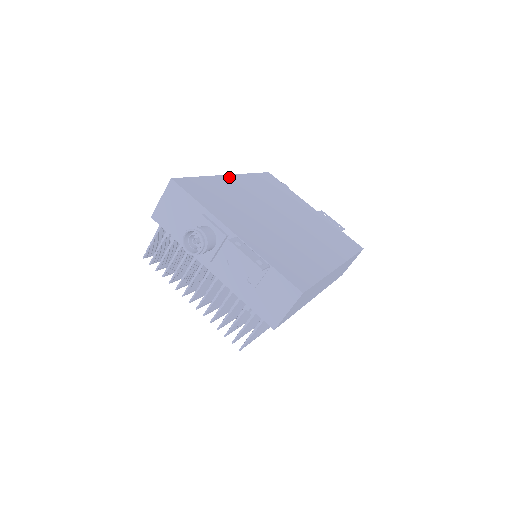
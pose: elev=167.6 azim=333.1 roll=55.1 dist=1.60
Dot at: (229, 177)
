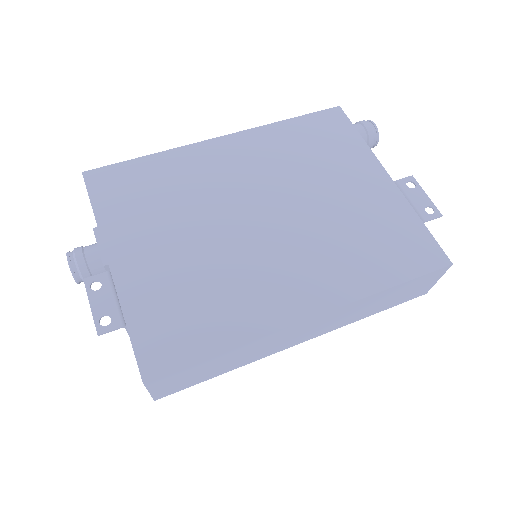
Dot at: (215, 142)
